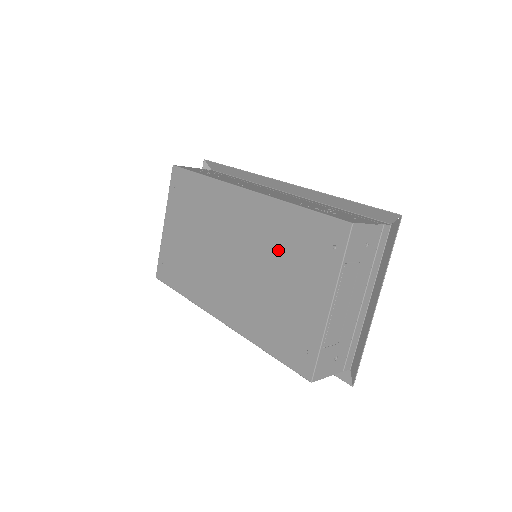
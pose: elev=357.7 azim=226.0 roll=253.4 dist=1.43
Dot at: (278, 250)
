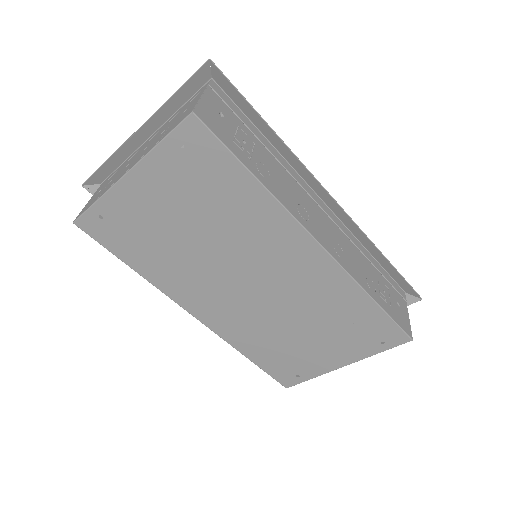
Dot at: (322, 315)
